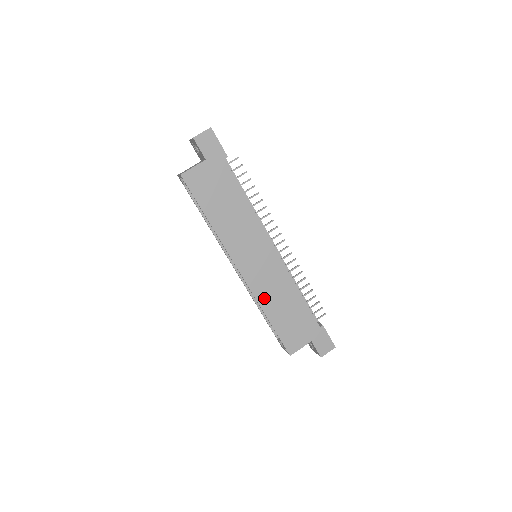
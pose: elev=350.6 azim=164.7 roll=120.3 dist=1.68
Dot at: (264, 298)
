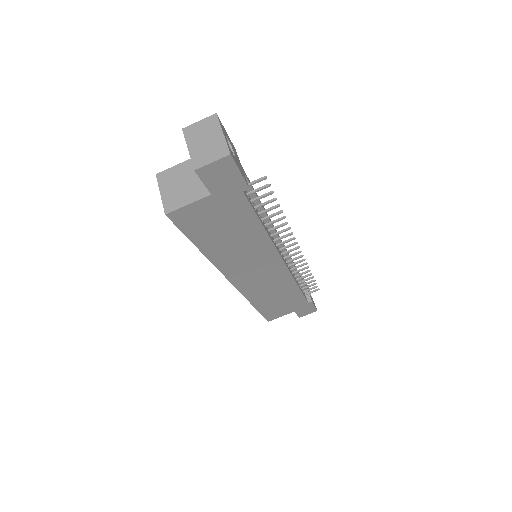
Dot at: (255, 295)
